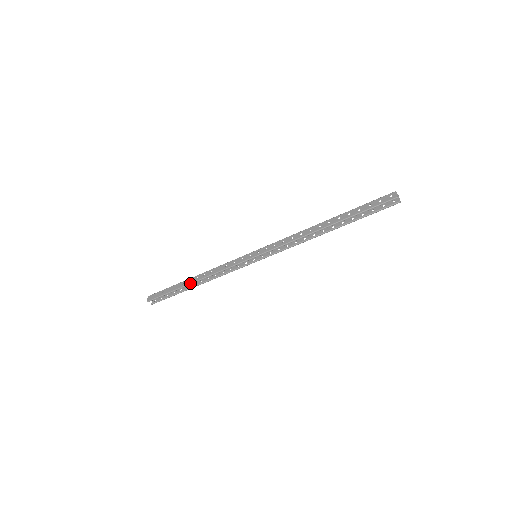
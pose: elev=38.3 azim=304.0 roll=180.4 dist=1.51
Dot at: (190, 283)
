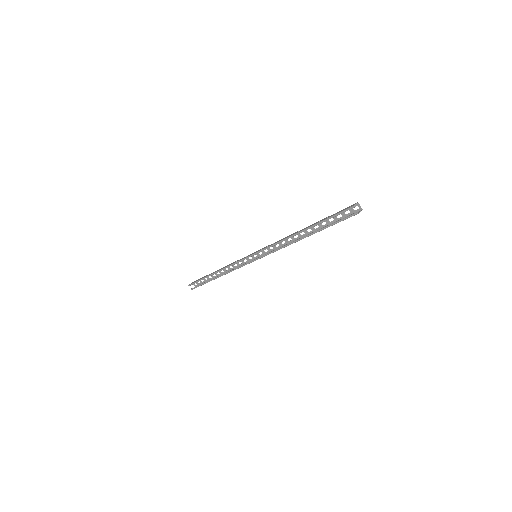
Dot at: (213, 273)
